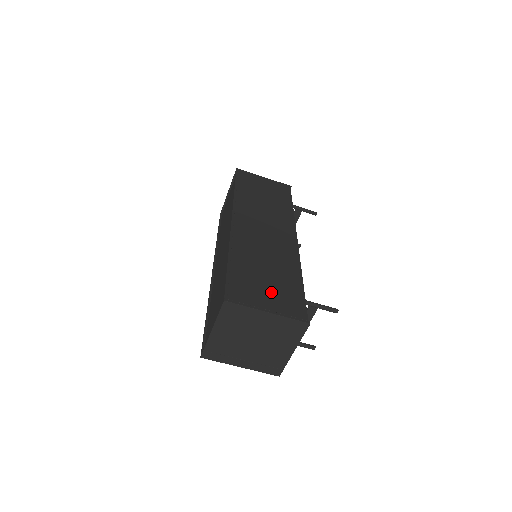
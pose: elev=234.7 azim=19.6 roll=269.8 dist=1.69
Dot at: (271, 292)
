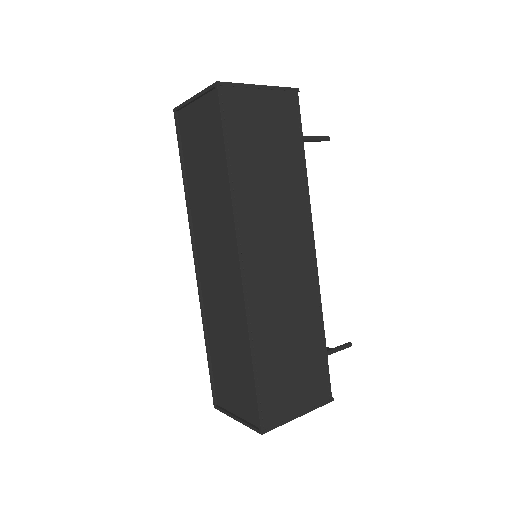
Dot at: (299, 383)
